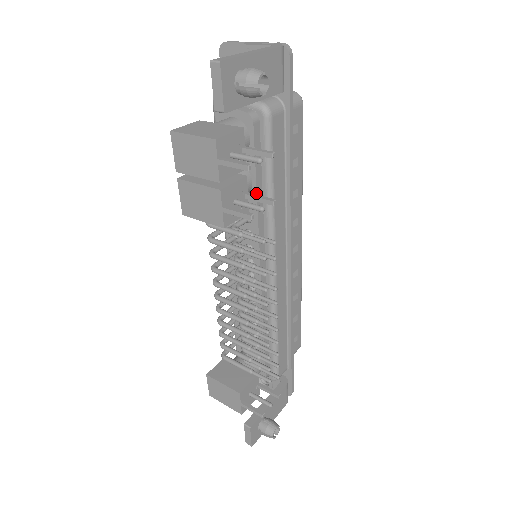
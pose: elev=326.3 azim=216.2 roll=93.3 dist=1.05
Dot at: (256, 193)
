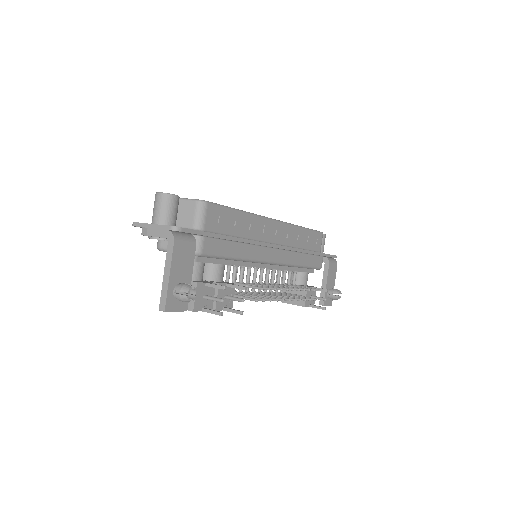
Dot at: occluded
